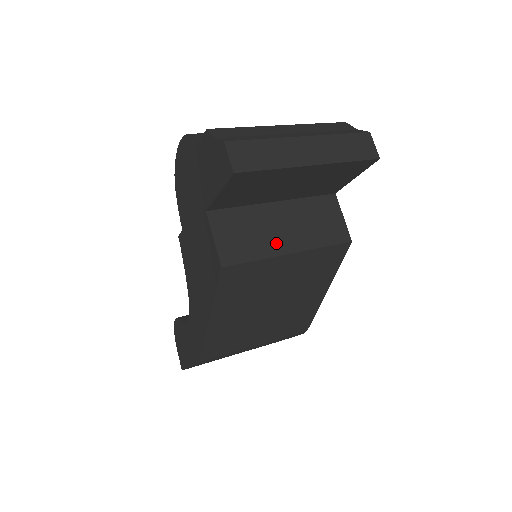
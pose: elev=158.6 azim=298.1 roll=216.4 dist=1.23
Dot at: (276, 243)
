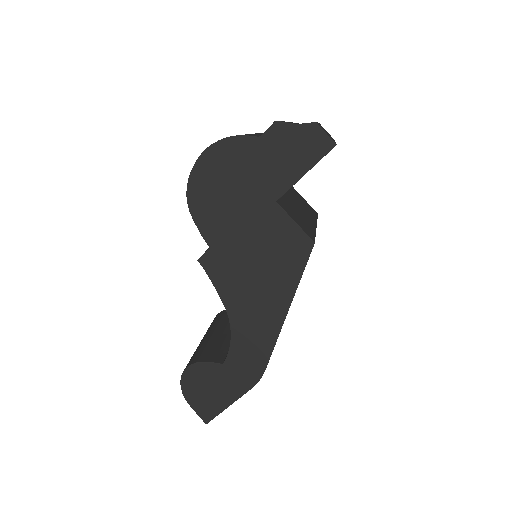
Dot at: (308, 220)
